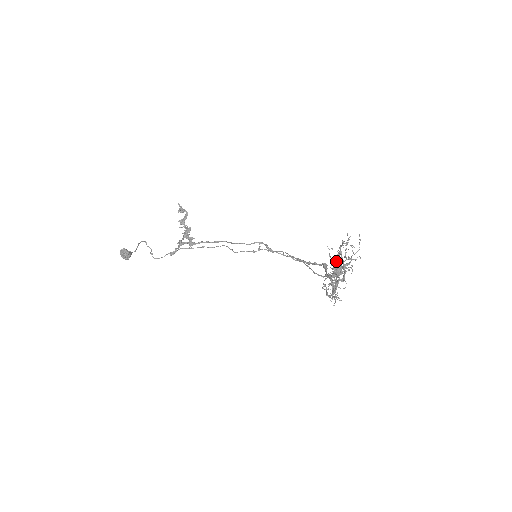
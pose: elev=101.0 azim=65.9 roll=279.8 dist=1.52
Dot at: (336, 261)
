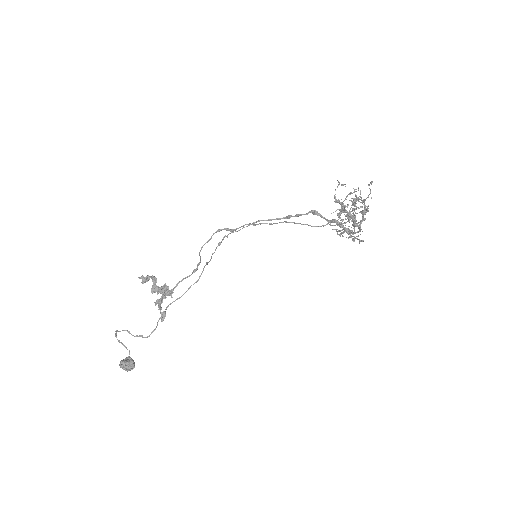
Dot at: (345, 210)
